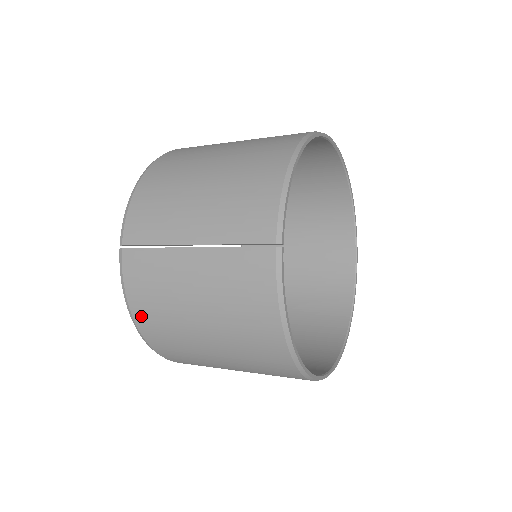
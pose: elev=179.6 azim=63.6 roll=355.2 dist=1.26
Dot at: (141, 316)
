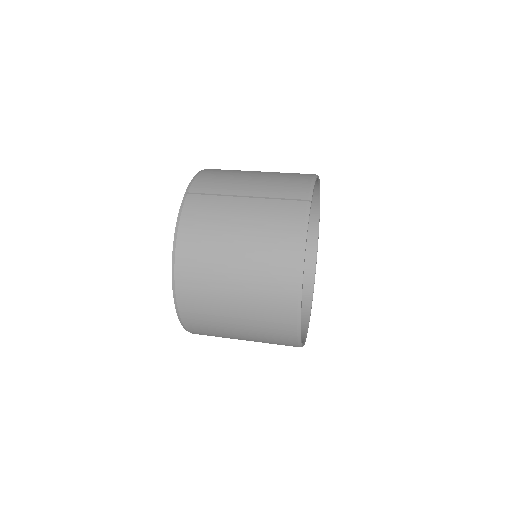
Dot at: (185, 241)
